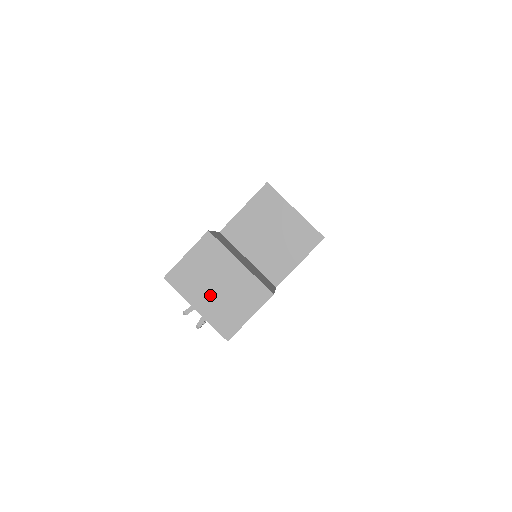
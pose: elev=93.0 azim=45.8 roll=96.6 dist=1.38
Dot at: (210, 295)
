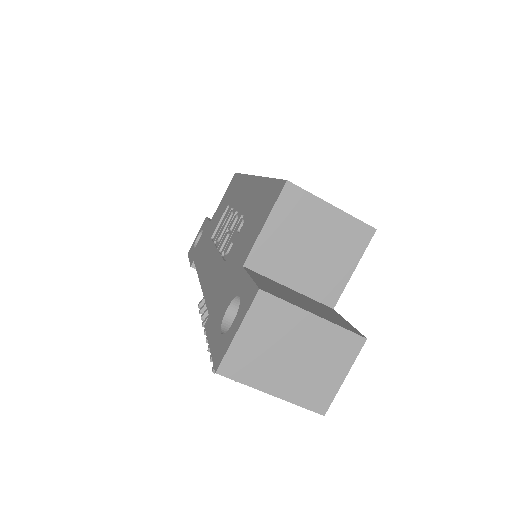
Dot at: (286, 370)
